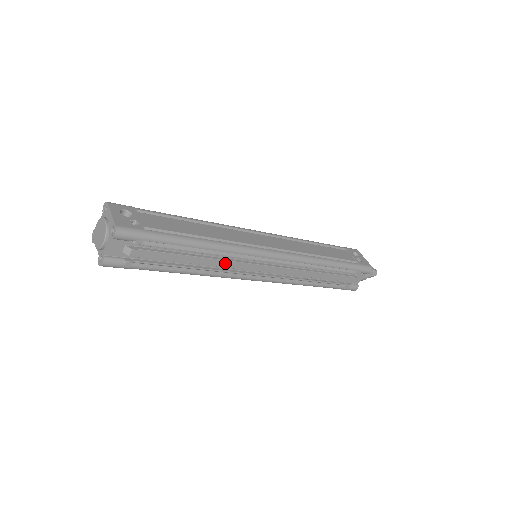
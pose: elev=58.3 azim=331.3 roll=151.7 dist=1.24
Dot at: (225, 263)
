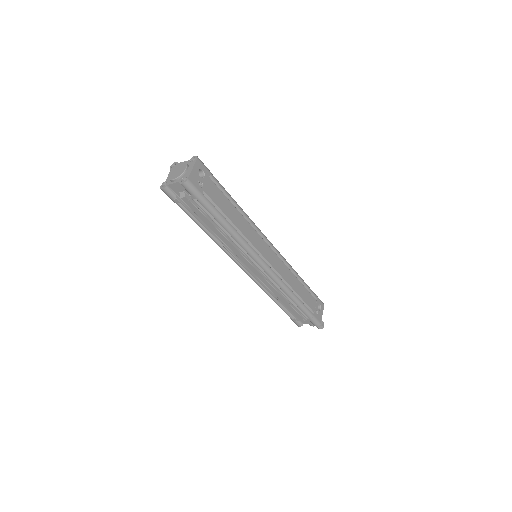
Dot at: (232, 247)
